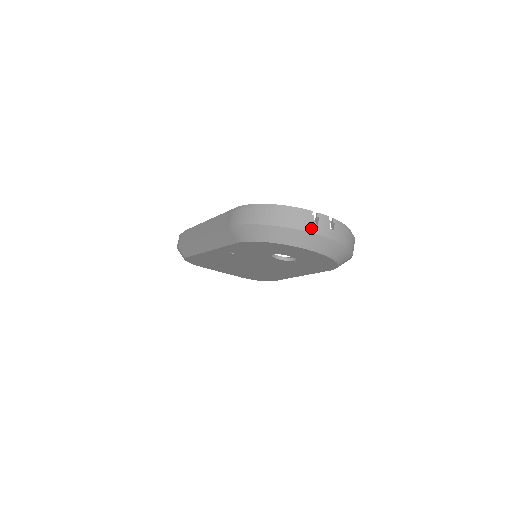
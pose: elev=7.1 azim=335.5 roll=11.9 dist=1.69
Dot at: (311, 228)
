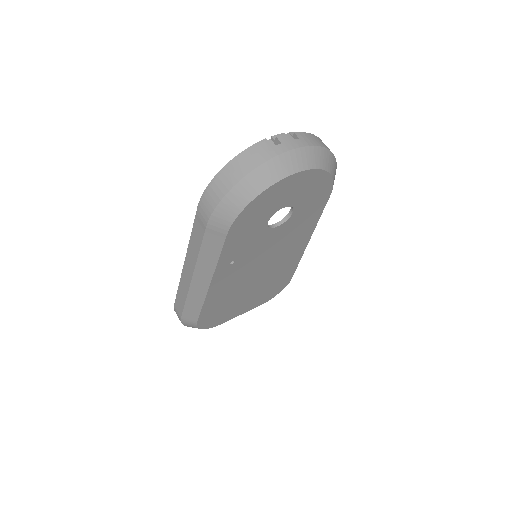
Dot at: (278, 150)
